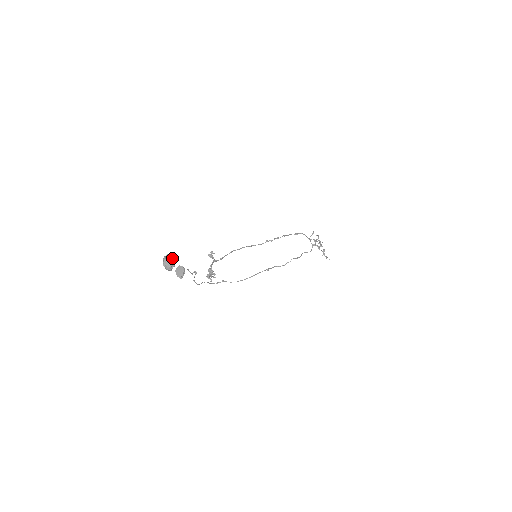
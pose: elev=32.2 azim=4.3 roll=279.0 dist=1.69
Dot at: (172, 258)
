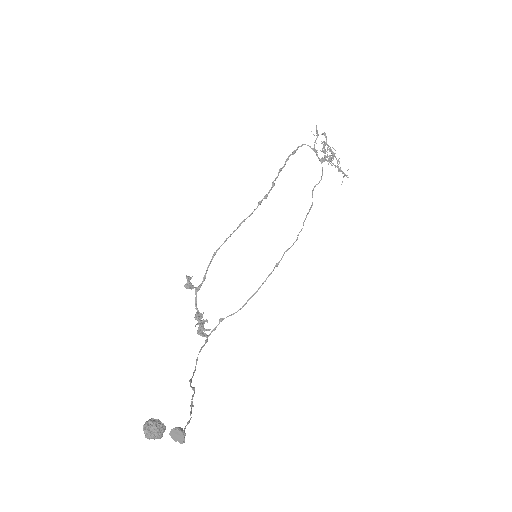
Dot at: (157, 427)
